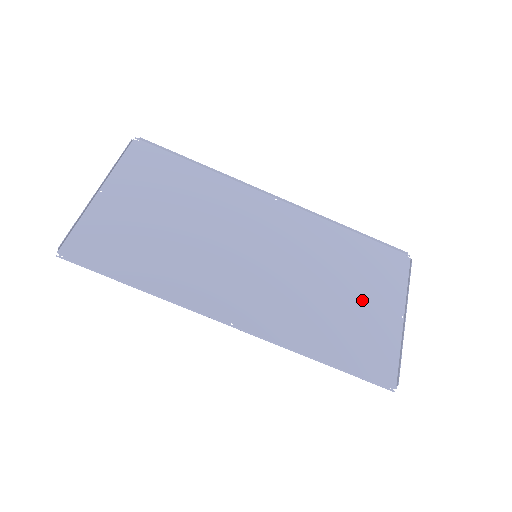
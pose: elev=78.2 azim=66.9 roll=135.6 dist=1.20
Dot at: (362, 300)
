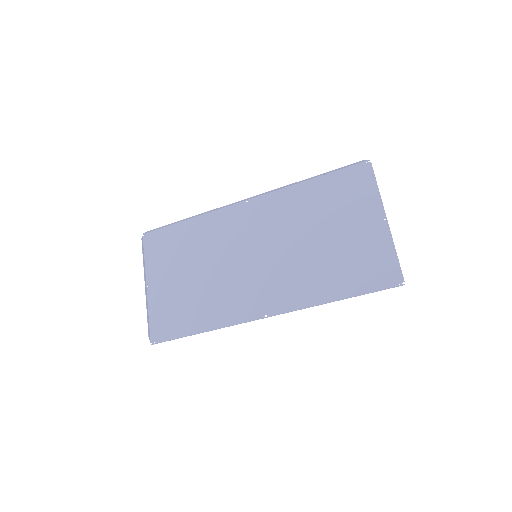
Dot at: (346, 230)
